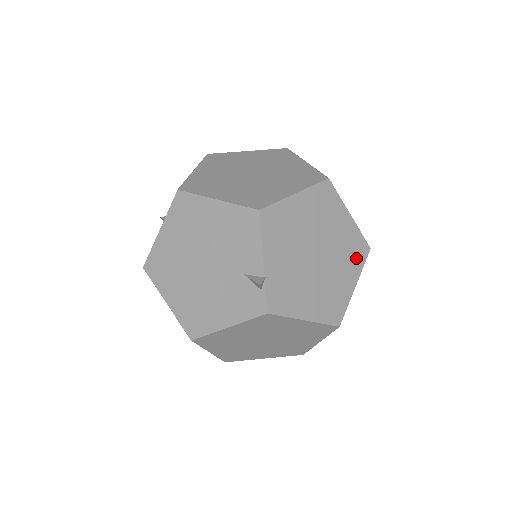
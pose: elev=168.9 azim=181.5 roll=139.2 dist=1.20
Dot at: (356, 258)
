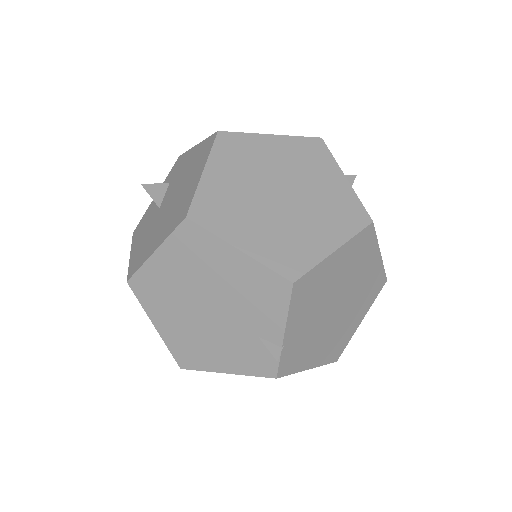
Dot at: (371, 295)
